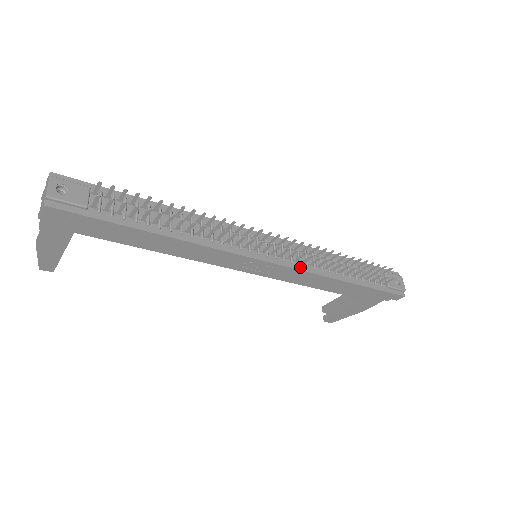
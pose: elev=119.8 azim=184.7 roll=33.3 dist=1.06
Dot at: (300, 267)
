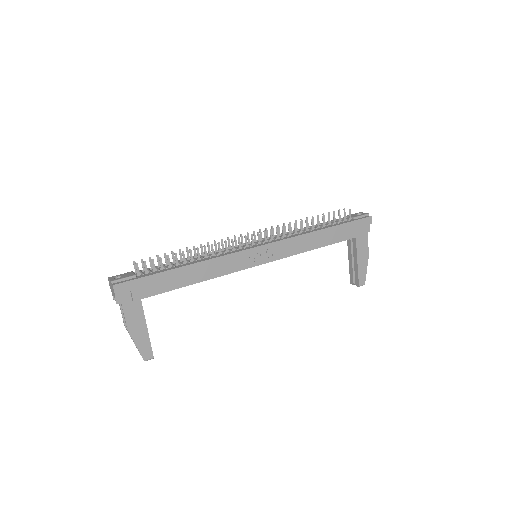
Dot at: (283, 239)
